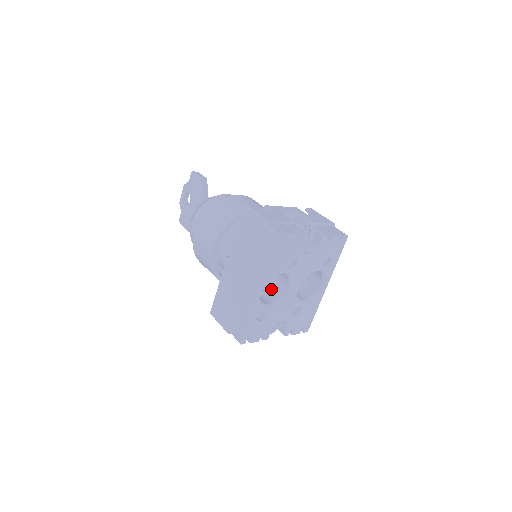
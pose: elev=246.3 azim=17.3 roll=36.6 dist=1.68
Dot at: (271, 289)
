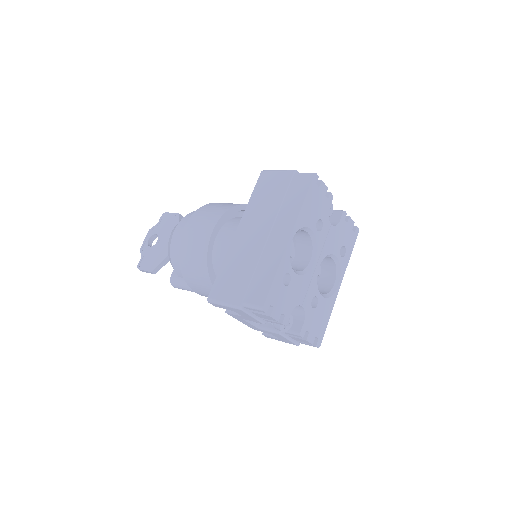
Dot at: occluded
